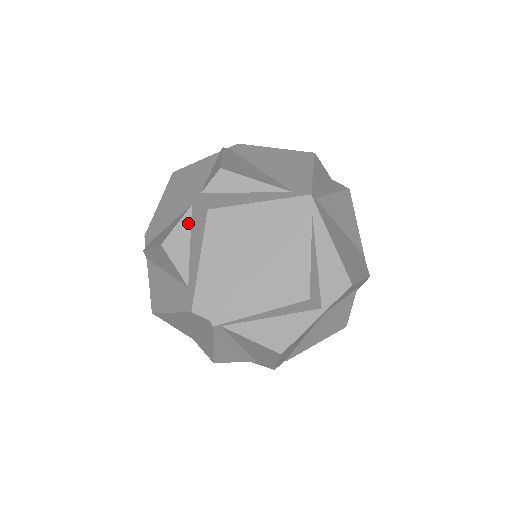
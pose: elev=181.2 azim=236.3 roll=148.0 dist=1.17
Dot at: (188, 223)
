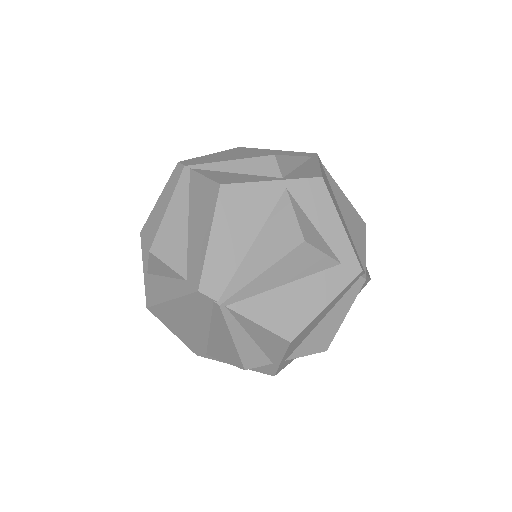
Dot at: occluded
